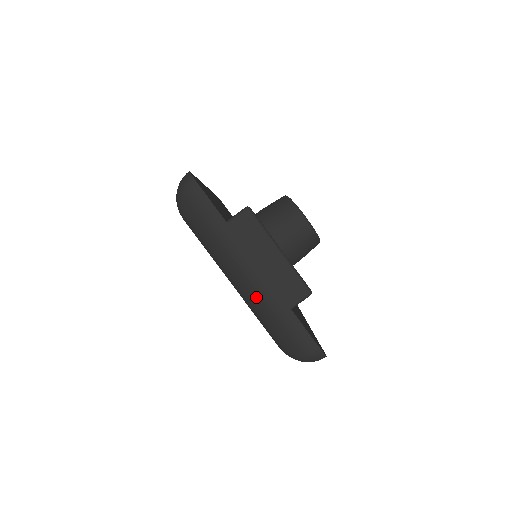
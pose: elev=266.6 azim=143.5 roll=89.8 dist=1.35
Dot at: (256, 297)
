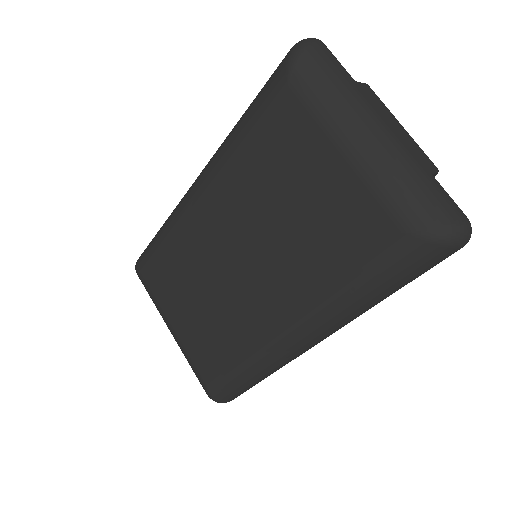
Dot at: (392, 152)
